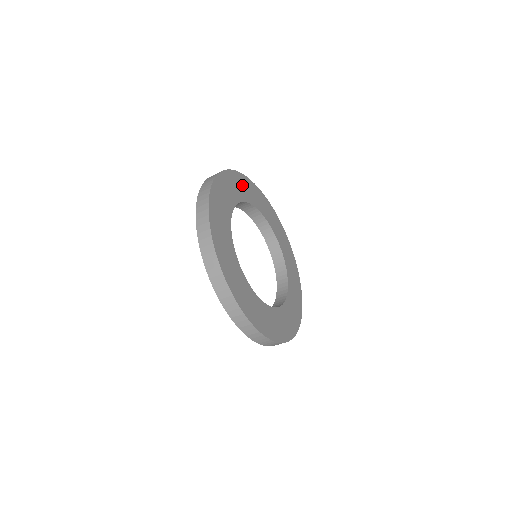
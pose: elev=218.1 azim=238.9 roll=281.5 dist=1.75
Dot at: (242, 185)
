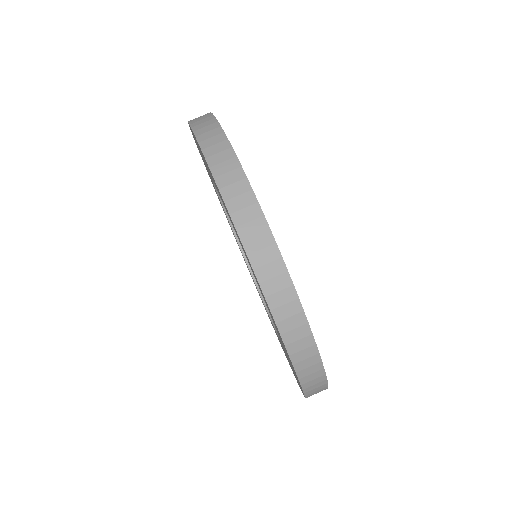
Dot at: occluded
